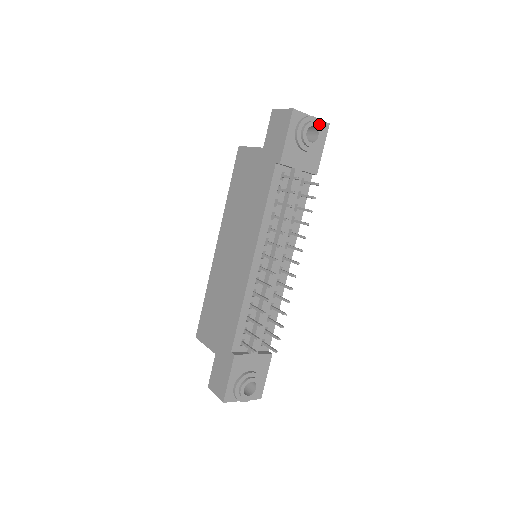
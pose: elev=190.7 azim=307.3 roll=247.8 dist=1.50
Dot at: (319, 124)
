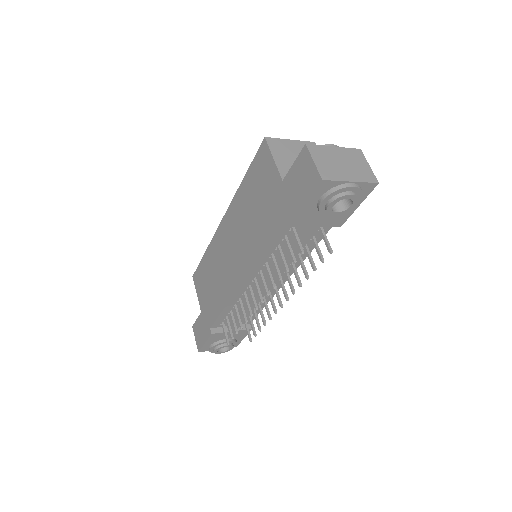
Dot at: (358, 191)
